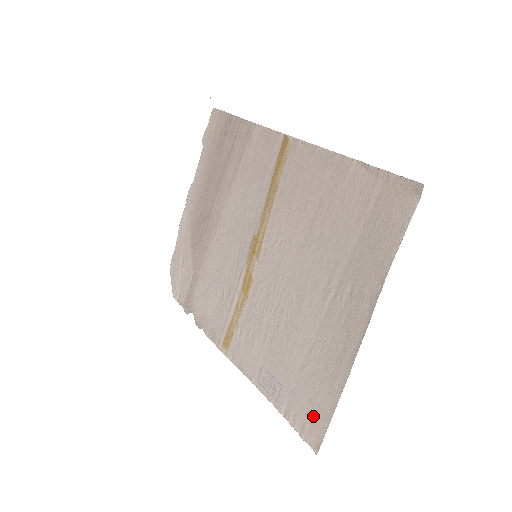
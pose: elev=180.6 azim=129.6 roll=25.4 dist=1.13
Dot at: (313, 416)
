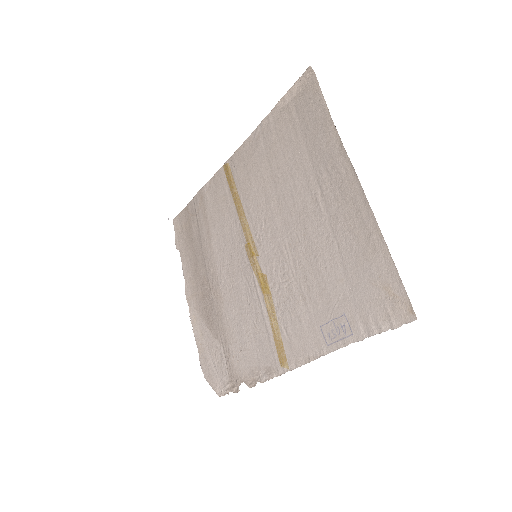
Dot at: (385, 293)
